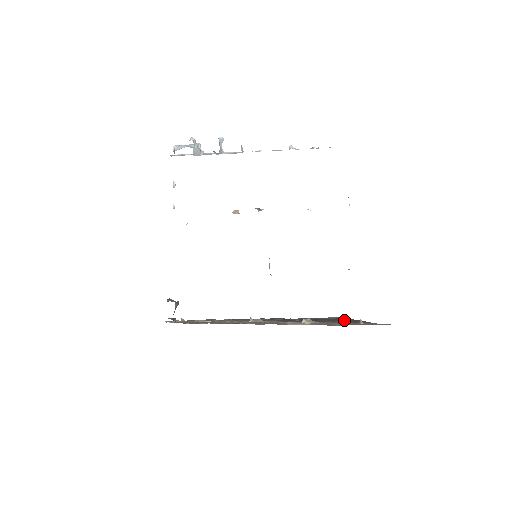
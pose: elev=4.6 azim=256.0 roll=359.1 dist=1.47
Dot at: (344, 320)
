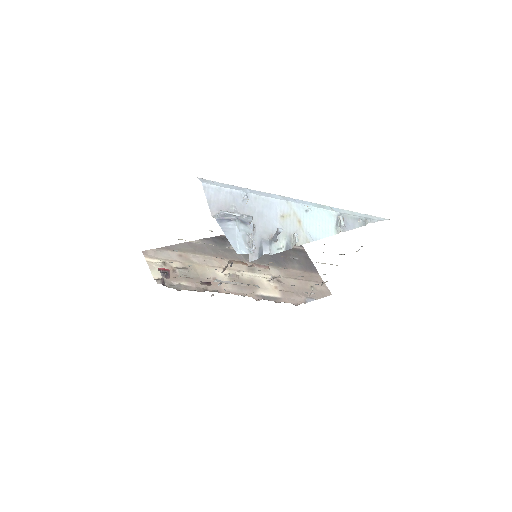
Dot at: (297, 255)
